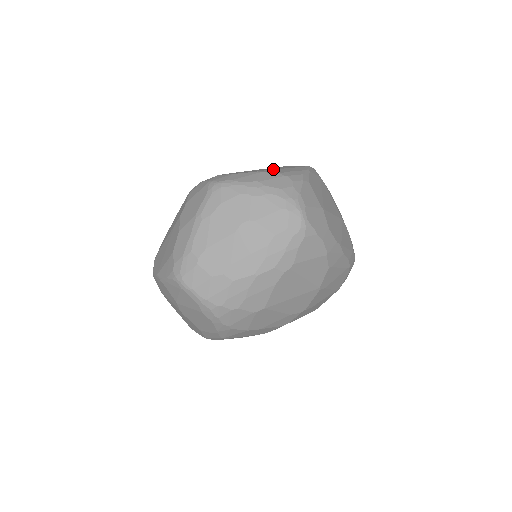
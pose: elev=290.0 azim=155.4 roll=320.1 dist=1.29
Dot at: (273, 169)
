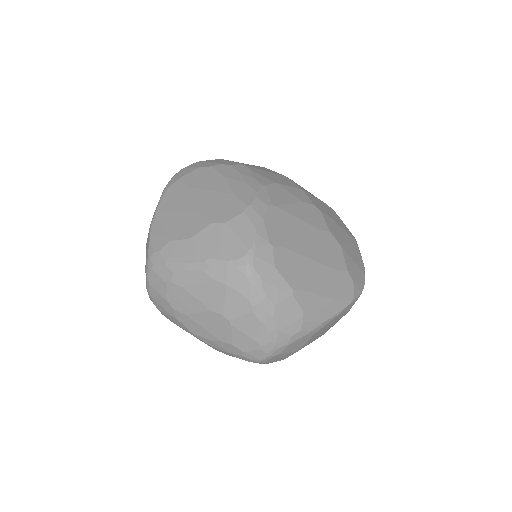
Dot at: (312, 293)
